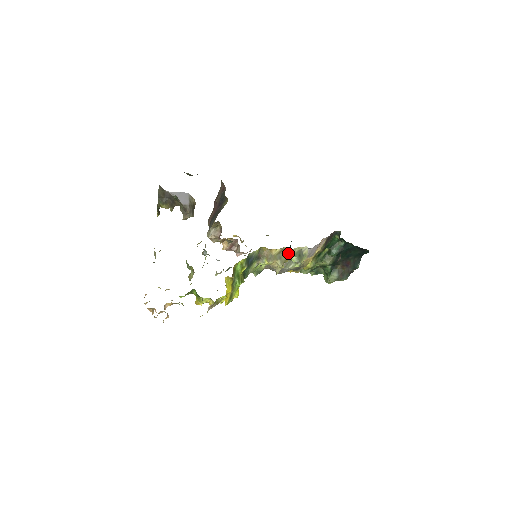
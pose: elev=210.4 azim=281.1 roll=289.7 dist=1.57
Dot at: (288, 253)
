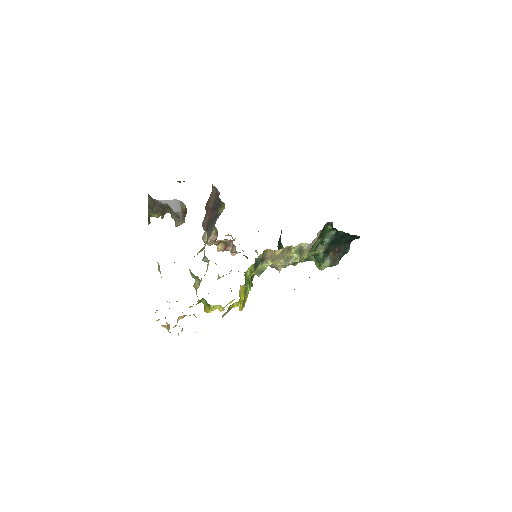
Dot at: (290, 251)
